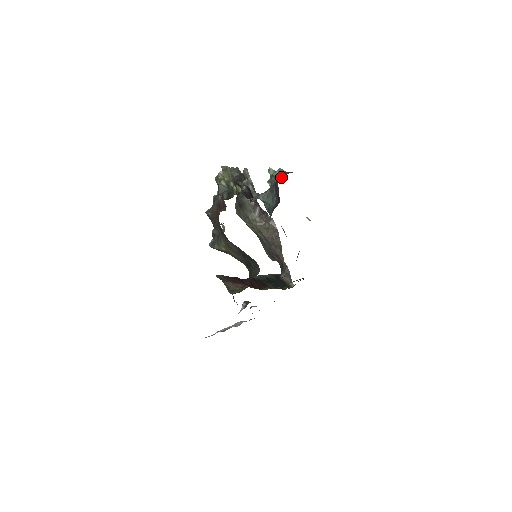
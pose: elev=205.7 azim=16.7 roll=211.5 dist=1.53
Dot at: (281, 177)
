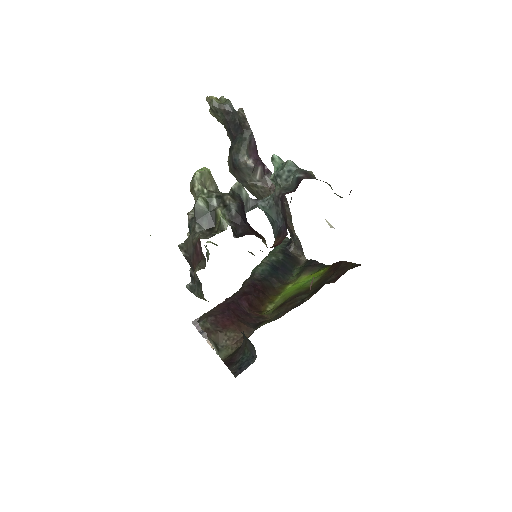
Dot at: (291, 178)
